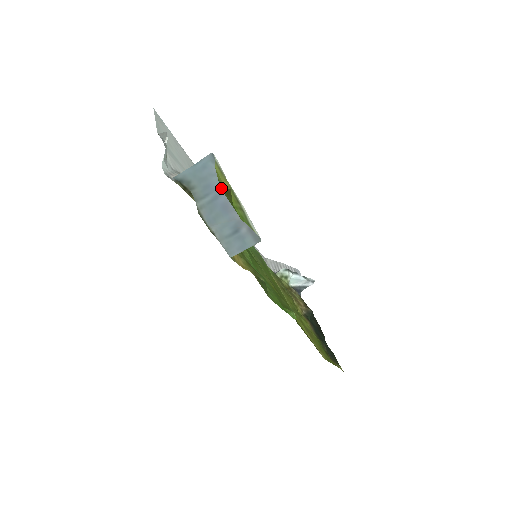
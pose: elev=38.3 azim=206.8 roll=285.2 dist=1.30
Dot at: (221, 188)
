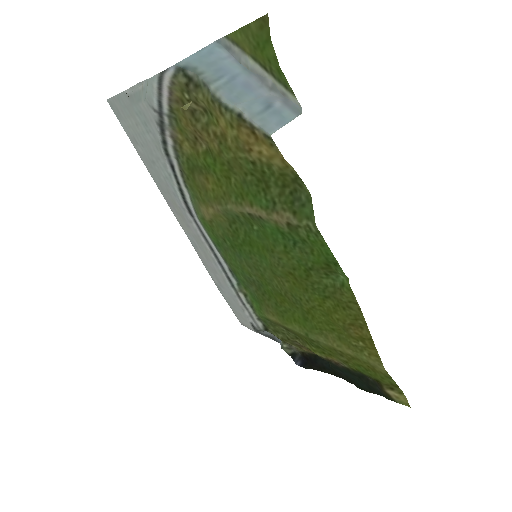
Dot at: (253, 23)
